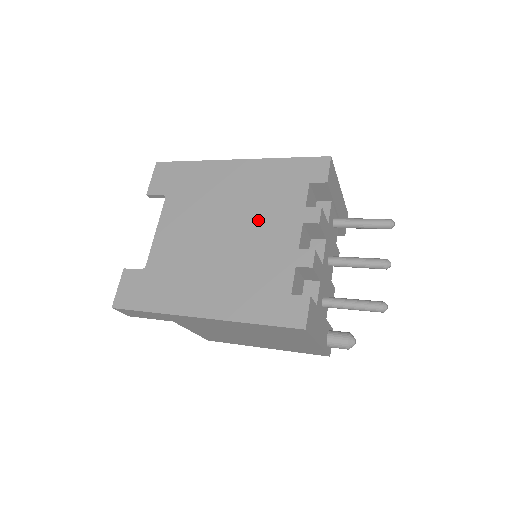
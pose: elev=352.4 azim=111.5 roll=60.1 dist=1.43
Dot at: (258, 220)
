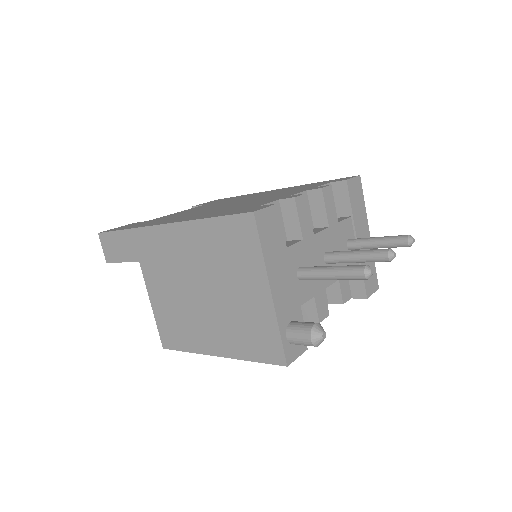
Dot at: (268, 196)
